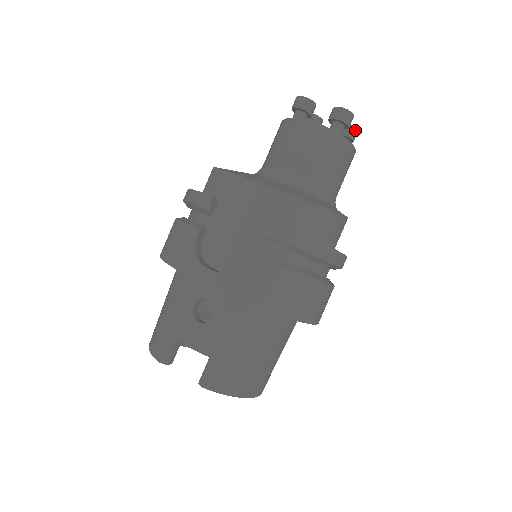
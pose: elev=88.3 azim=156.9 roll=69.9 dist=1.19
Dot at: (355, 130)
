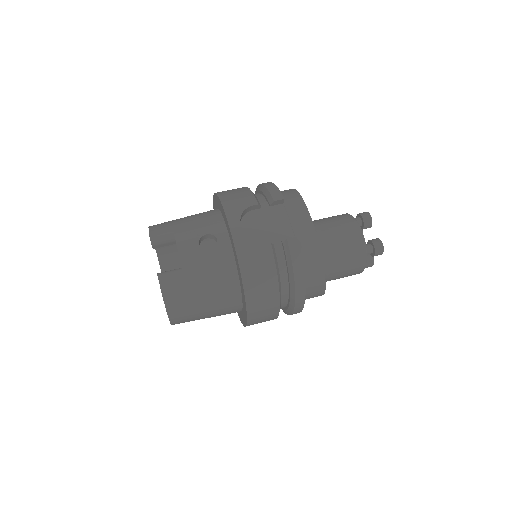
Dot at: (373, 263)
